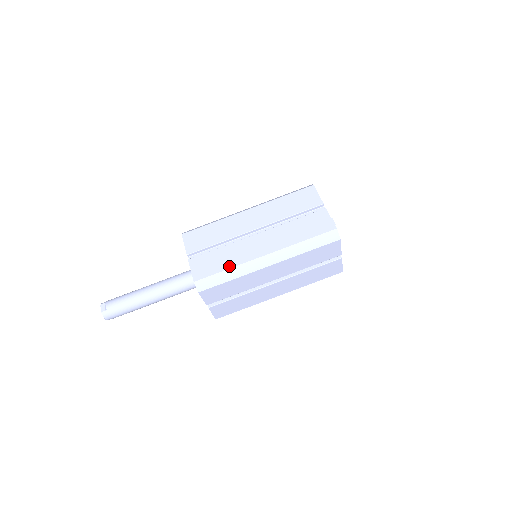
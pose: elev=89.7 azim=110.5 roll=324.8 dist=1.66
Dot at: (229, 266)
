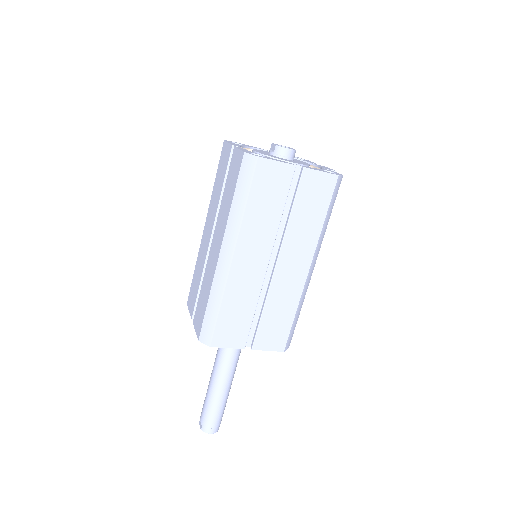
Dot at: (208, 296)
